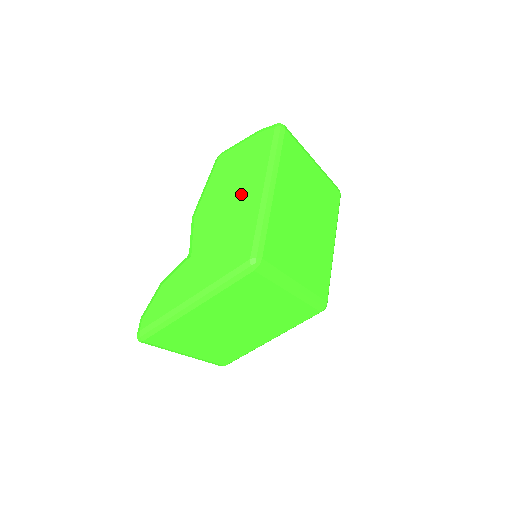
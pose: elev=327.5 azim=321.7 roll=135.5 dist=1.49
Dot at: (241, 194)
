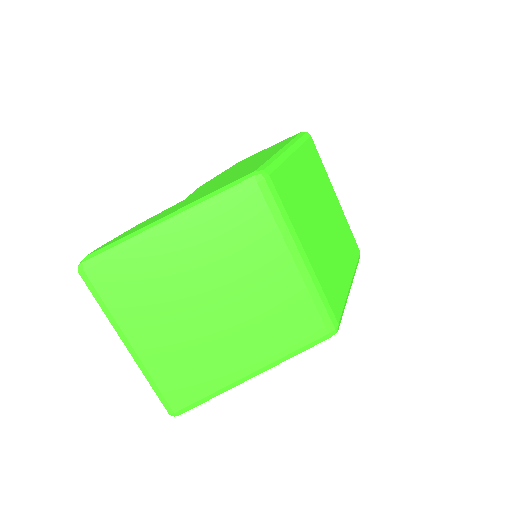
Dot at: (256, 159)
